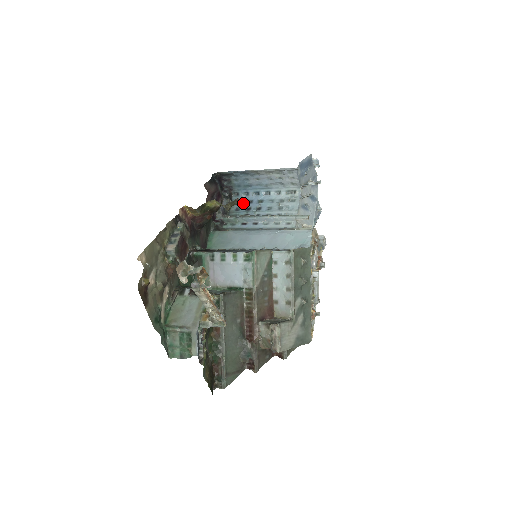
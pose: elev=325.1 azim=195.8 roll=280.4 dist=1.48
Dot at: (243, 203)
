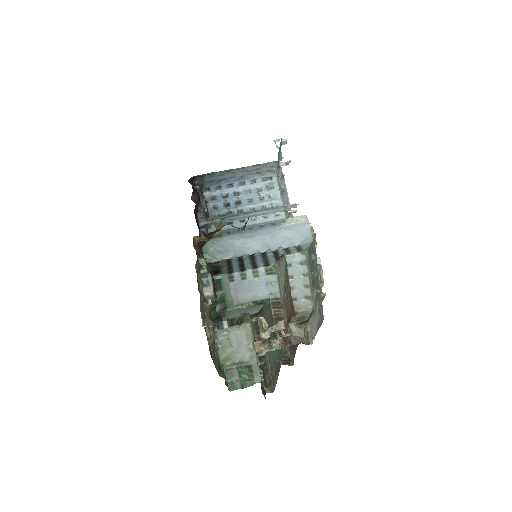
Dot at: (218, 199)
